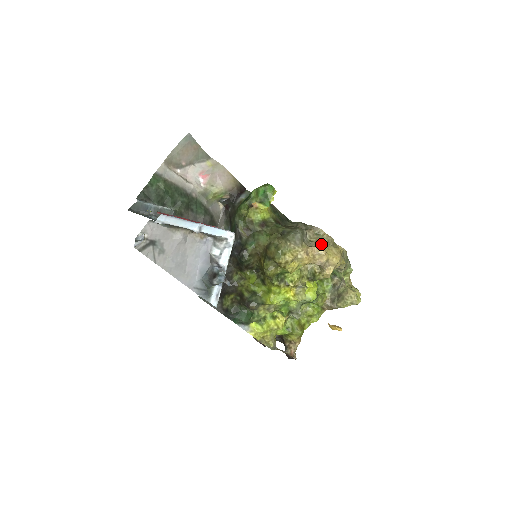
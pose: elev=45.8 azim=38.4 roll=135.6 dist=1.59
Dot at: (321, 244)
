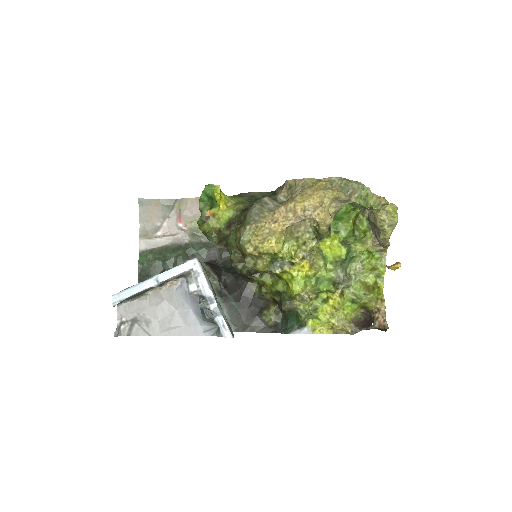
Dot at: occluded
